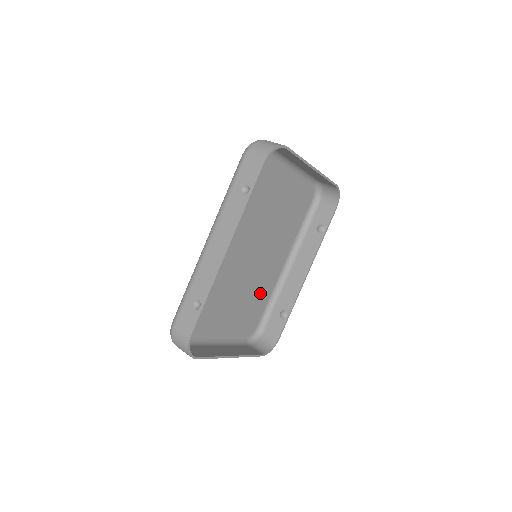
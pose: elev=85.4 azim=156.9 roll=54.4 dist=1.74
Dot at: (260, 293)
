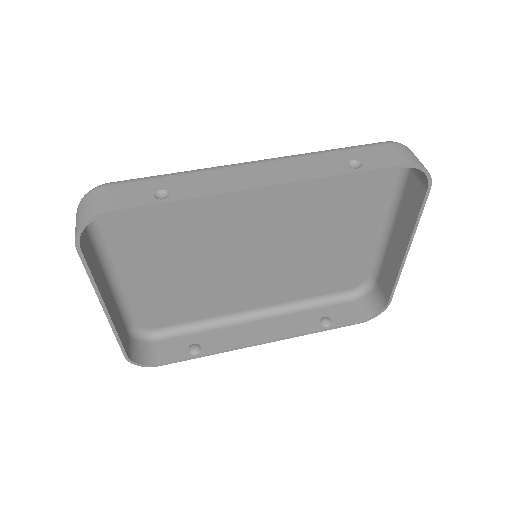
Dot at: (205, 300)
